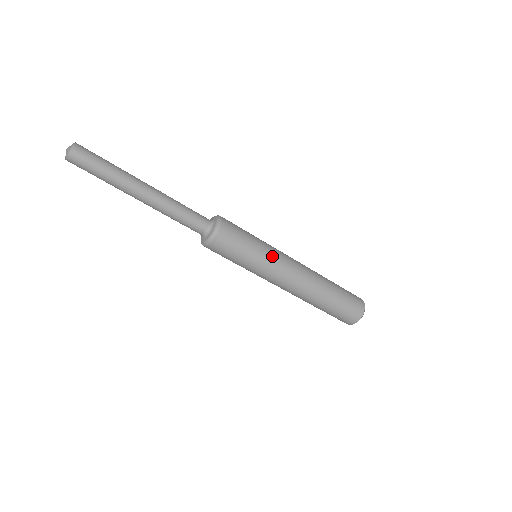
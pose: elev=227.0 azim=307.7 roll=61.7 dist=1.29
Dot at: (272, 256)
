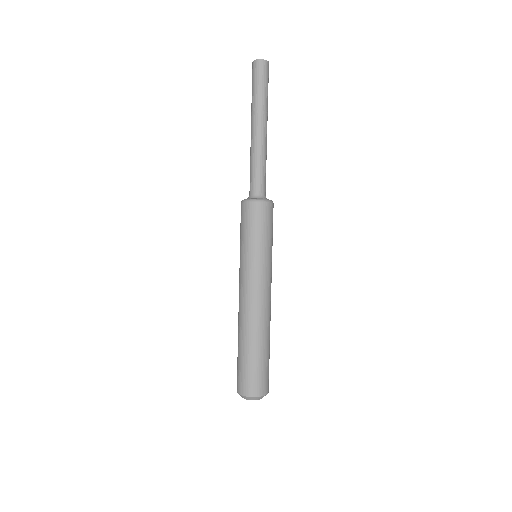
Dot at: (271, 265)
